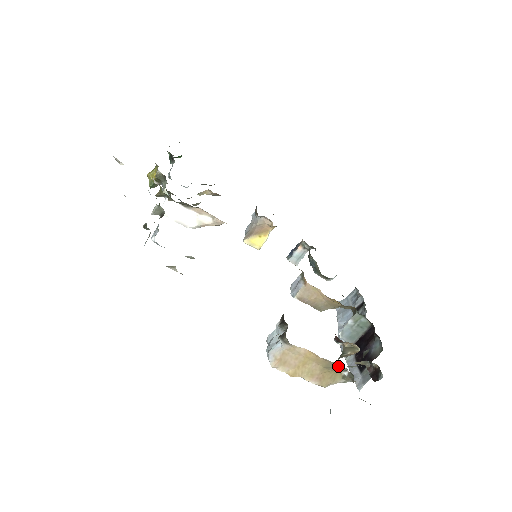
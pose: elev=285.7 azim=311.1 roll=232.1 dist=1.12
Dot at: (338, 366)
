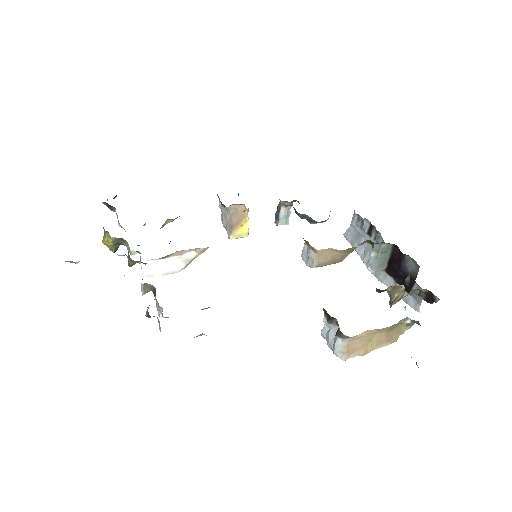
Dot at: (400, 323)
